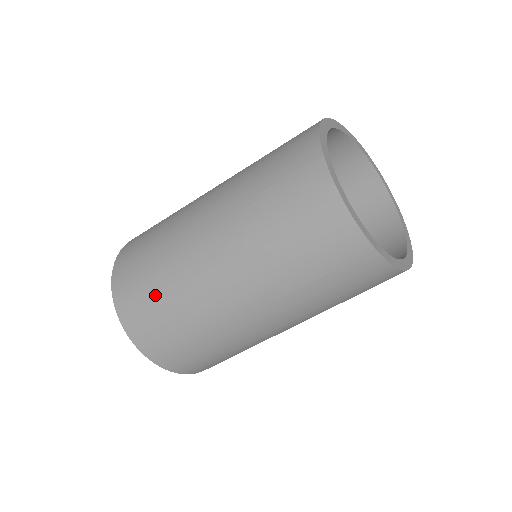
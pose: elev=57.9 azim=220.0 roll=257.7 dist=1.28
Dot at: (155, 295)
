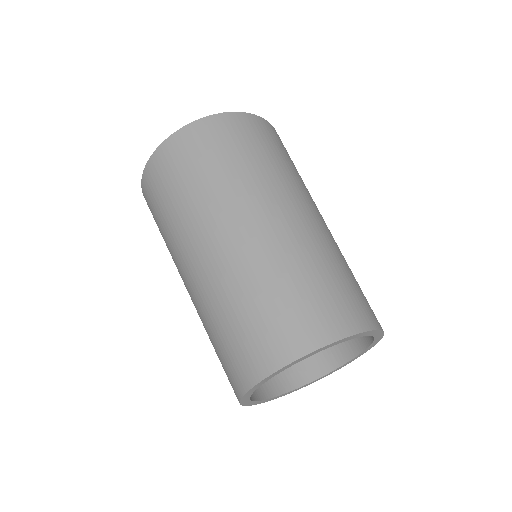
Dot at: (169, 199)
